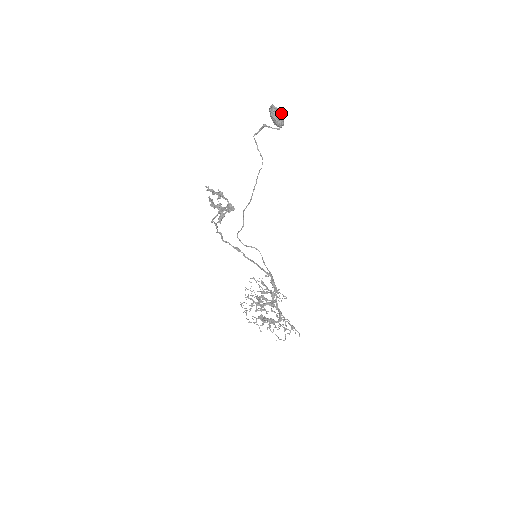
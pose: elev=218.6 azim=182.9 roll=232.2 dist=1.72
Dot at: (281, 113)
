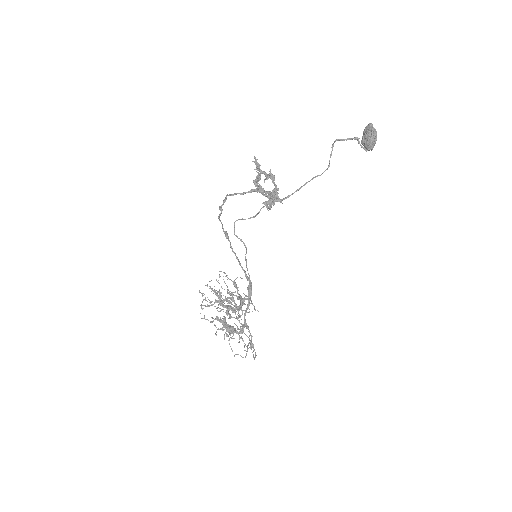
Dot at: (376, 137)
